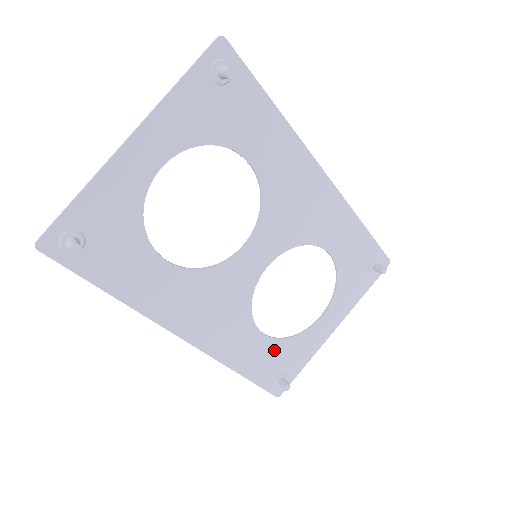
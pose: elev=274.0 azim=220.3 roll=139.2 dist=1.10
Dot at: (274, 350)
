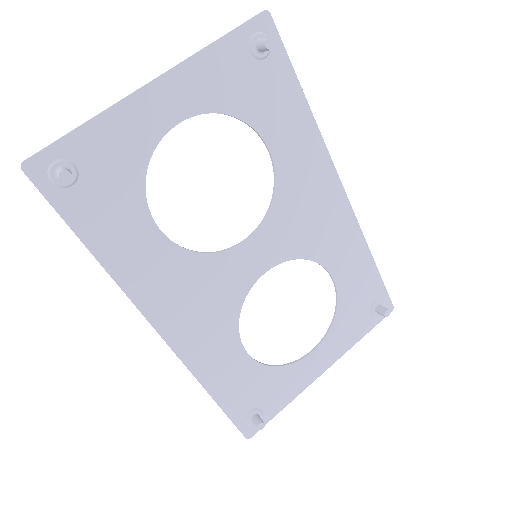
Dot at: (254, 376)
